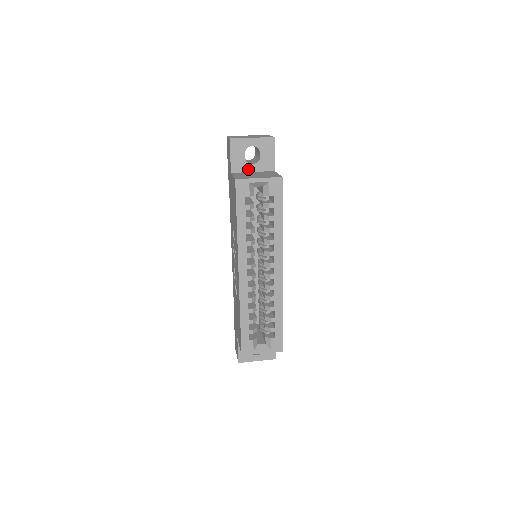
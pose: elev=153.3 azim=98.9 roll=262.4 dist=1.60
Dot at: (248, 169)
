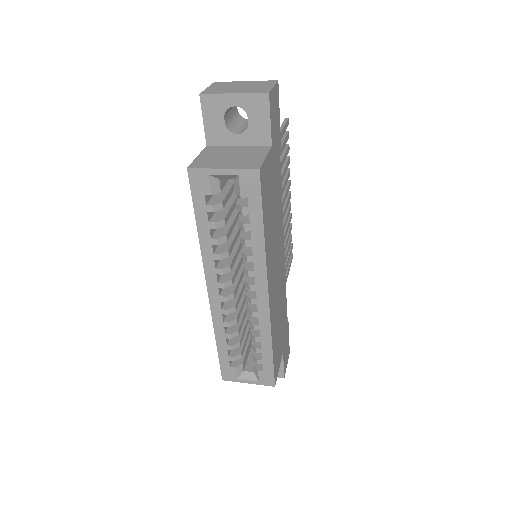
Dot at: (231, 141)
